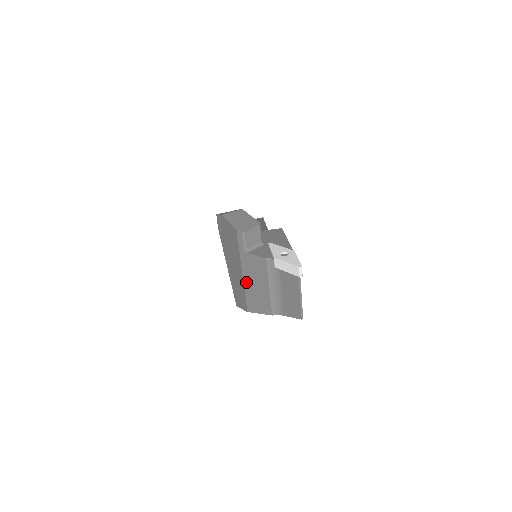
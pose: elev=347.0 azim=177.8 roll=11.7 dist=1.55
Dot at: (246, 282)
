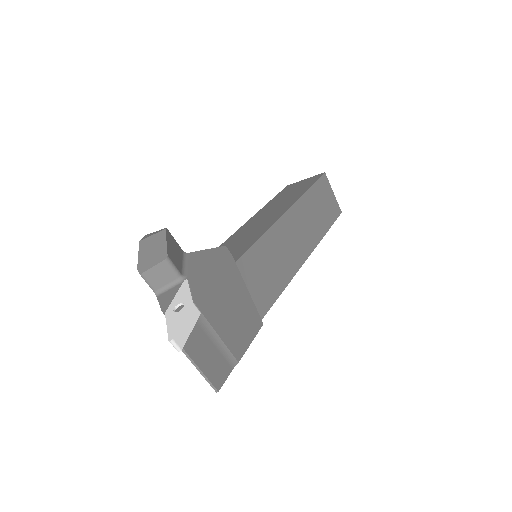
Dot at: occluded
